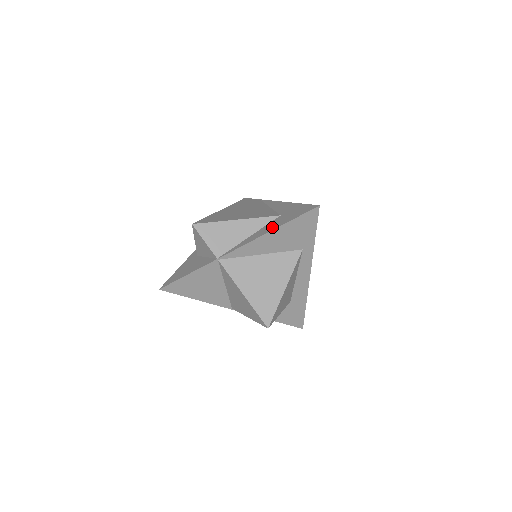
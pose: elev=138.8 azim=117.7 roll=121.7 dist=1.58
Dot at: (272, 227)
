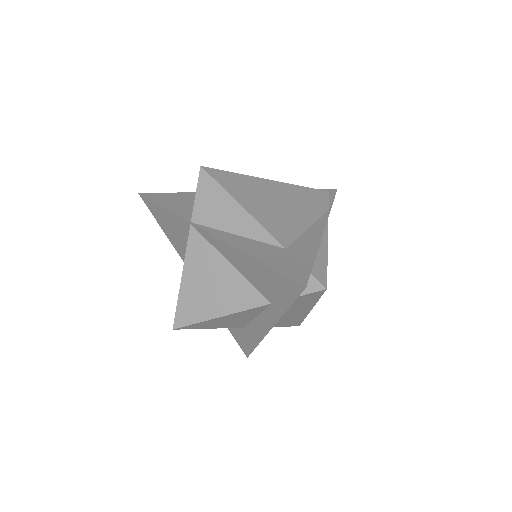
Dot at: (255, 251)
